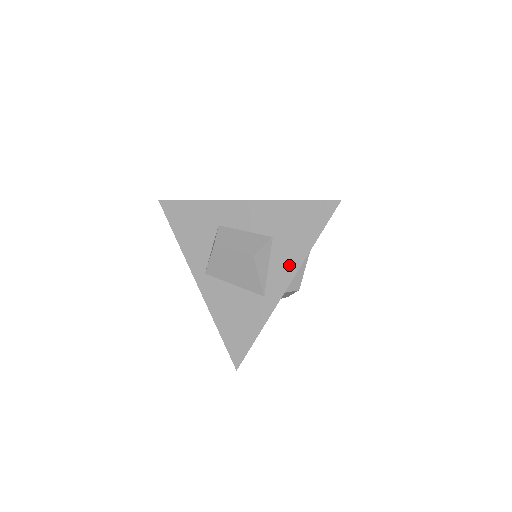
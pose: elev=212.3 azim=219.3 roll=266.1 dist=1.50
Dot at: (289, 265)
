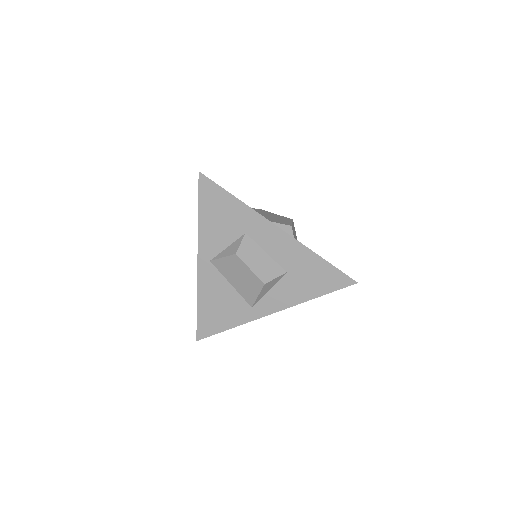
Dot at: (286, 299)
